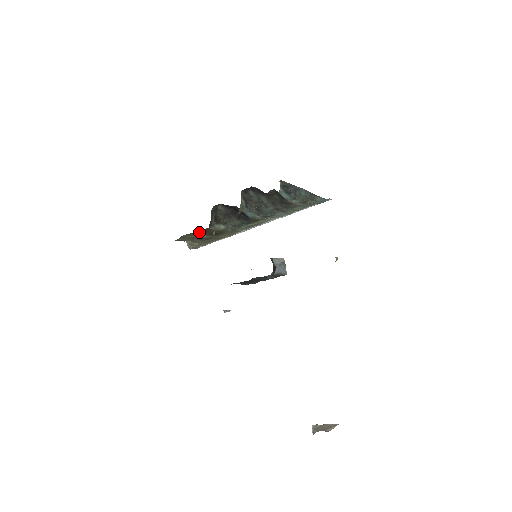
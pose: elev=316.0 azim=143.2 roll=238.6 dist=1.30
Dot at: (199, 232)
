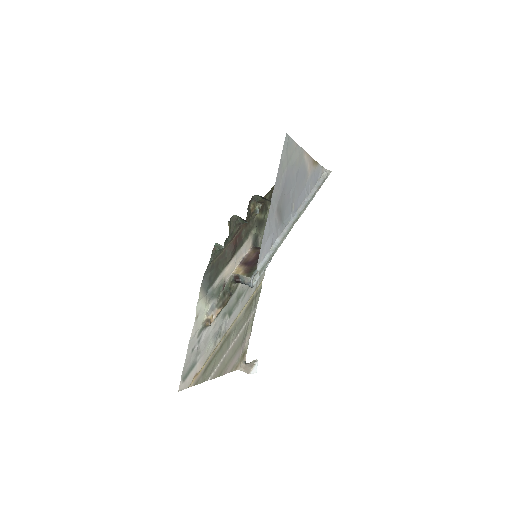
Dot at: occluded
